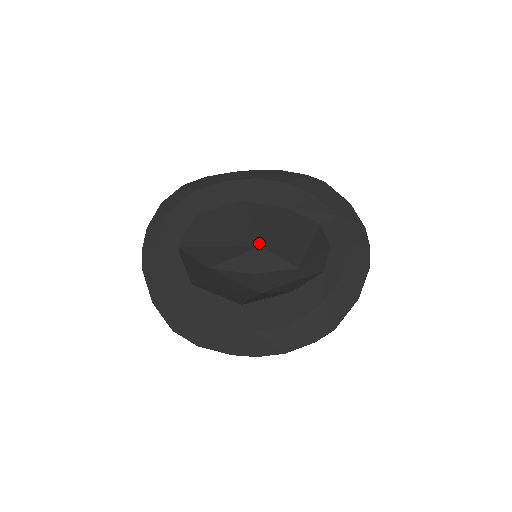
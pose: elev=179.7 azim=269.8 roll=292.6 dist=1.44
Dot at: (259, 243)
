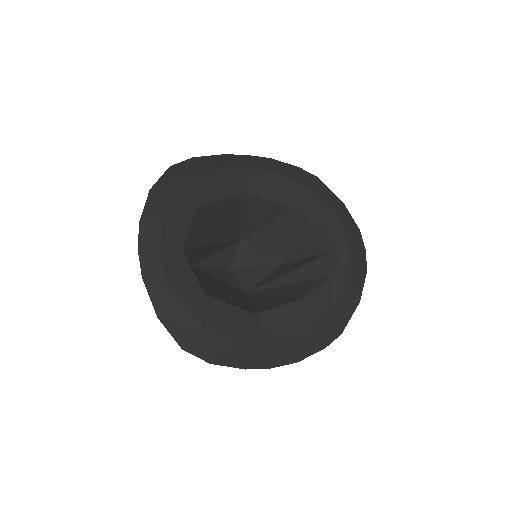
Dot at: (241, 236)
